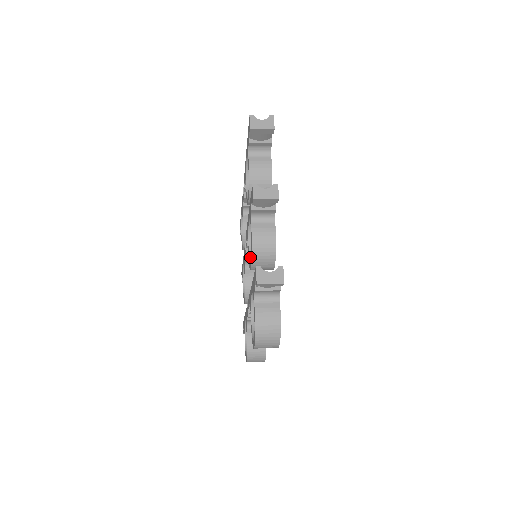
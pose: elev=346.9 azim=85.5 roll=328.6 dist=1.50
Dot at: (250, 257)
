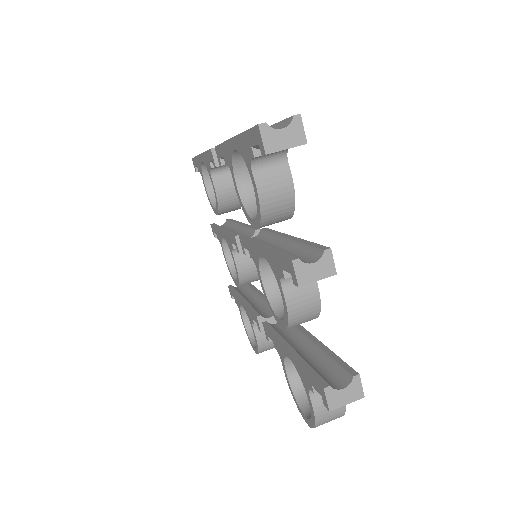
Dot at: (268, 295)
